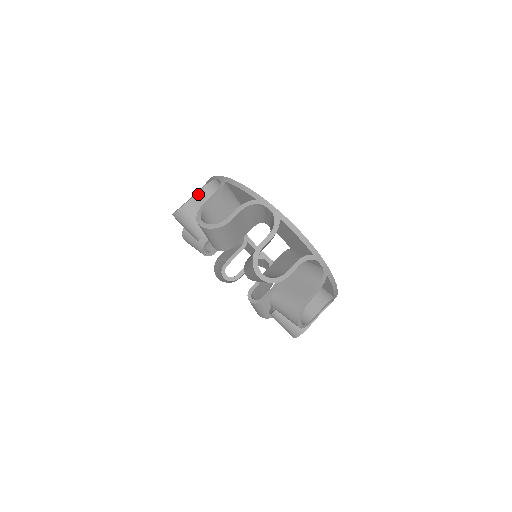
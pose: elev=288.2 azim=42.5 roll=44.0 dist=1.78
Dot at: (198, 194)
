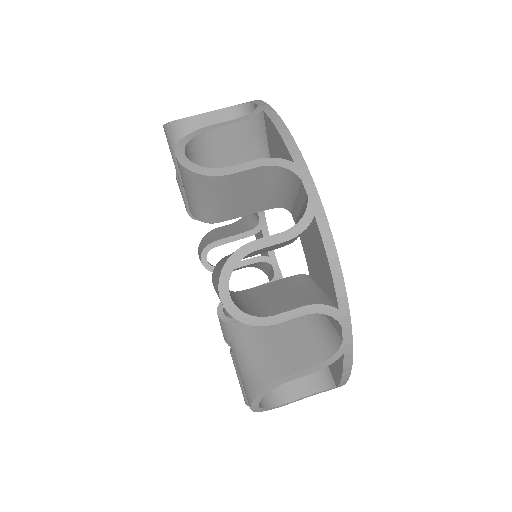
Dot at: occluded
